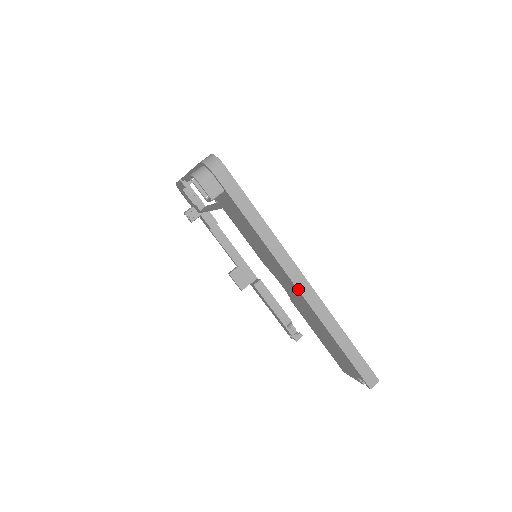
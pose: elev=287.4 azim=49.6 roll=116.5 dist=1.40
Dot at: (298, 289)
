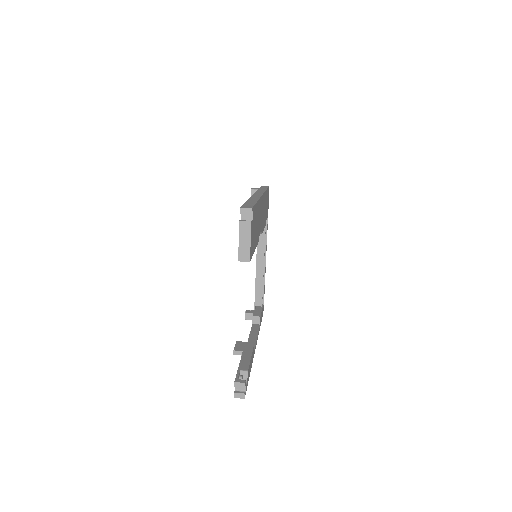
Dot at: occluded
